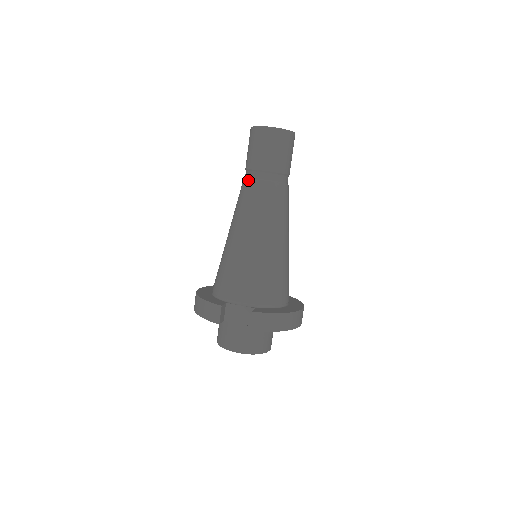
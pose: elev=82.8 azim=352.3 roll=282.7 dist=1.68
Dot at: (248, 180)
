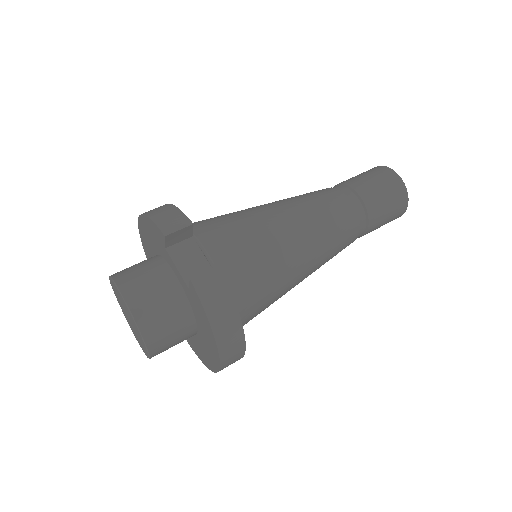
Dot at: (335, 188)
